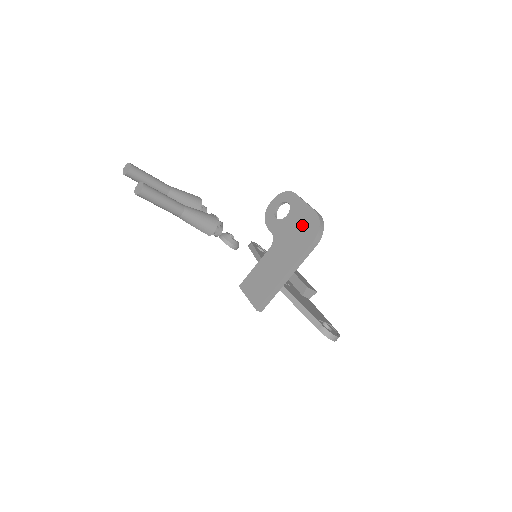
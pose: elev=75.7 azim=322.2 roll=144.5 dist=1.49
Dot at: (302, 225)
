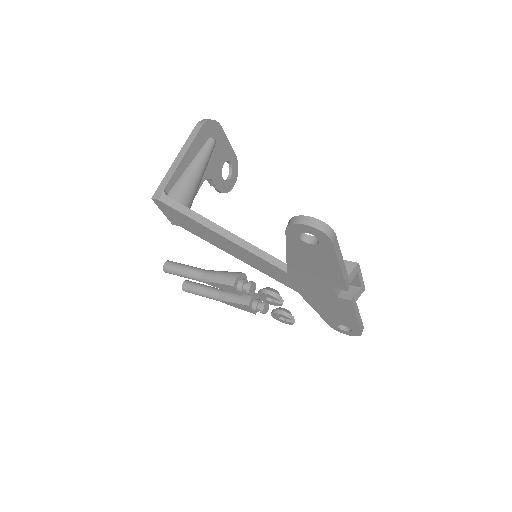
Dot at: occluded
